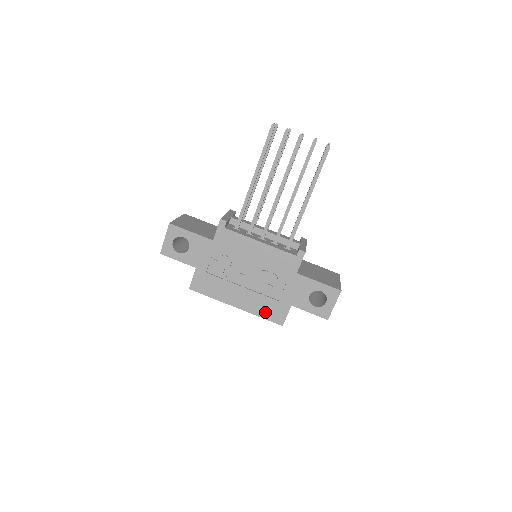
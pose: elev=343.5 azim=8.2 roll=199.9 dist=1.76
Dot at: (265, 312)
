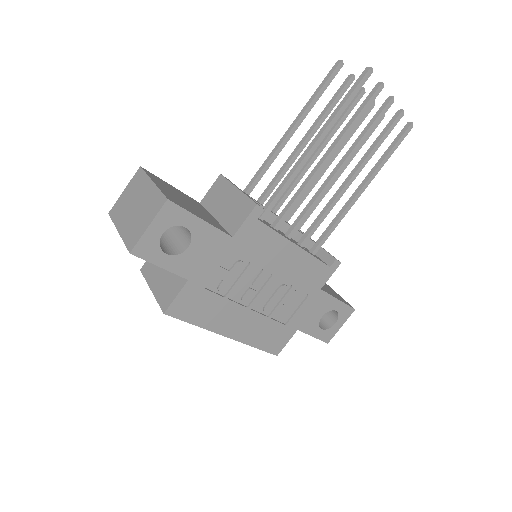
Dot at: (263, 340)
